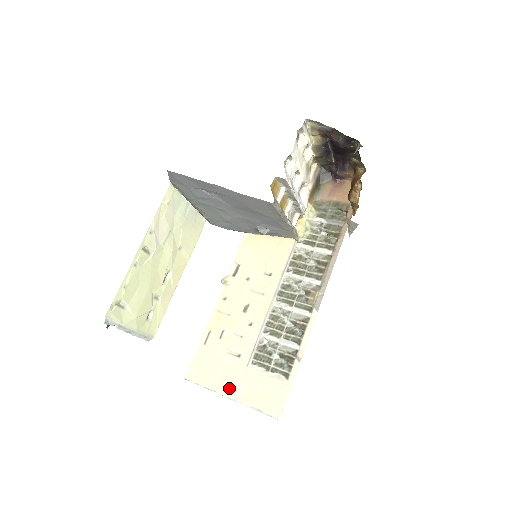
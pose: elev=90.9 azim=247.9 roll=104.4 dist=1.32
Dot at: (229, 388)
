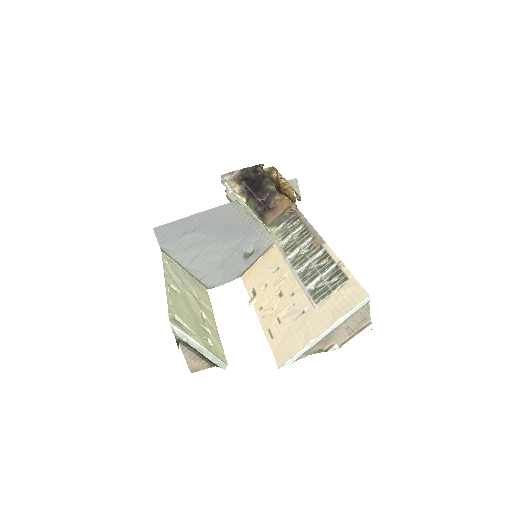
Dot at: (316, 330)
